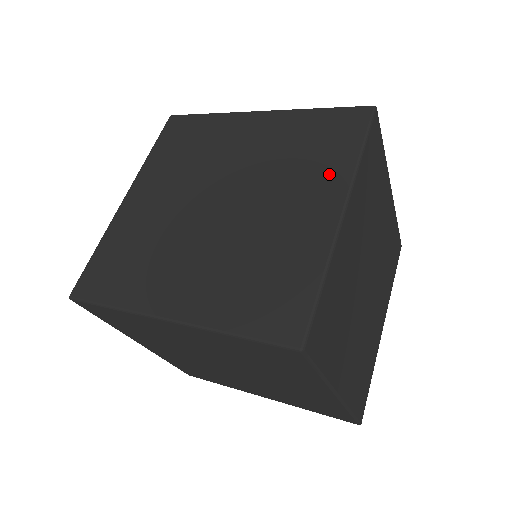
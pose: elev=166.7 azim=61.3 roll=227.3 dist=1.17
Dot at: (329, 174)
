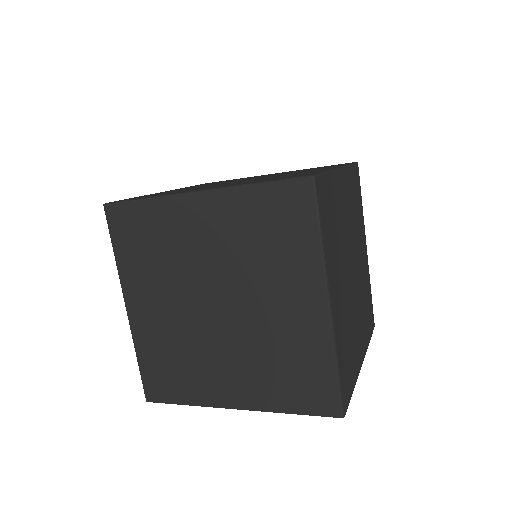
Dot at: (328, 167)
